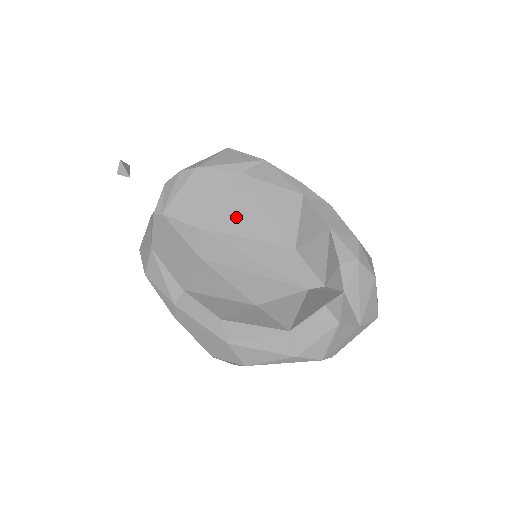
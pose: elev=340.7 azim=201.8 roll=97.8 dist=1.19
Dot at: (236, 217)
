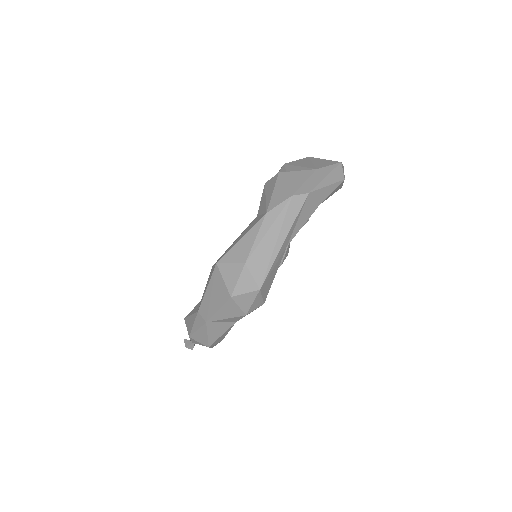
Dot at: occluded
